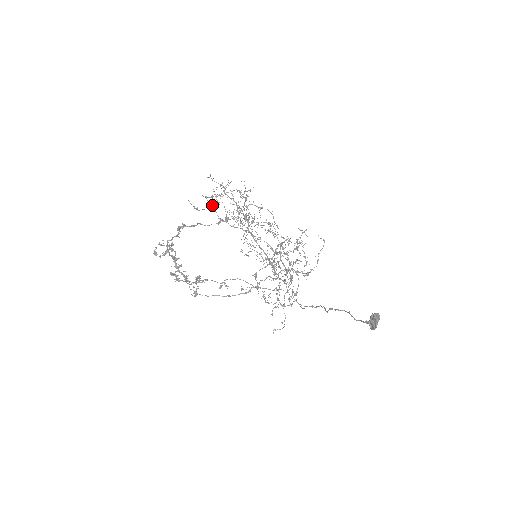
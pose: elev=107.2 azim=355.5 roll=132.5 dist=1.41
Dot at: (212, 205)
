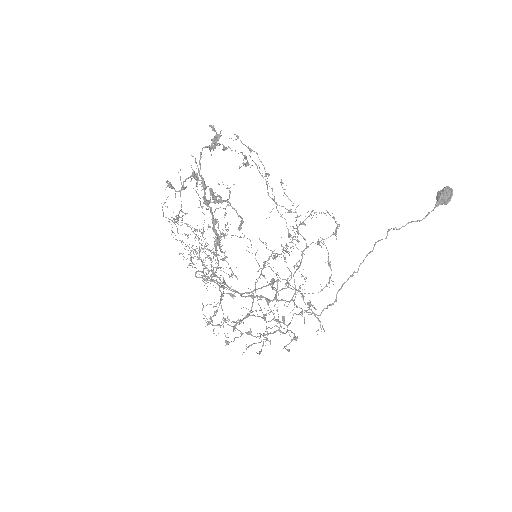
Dot at: (237, 136)
